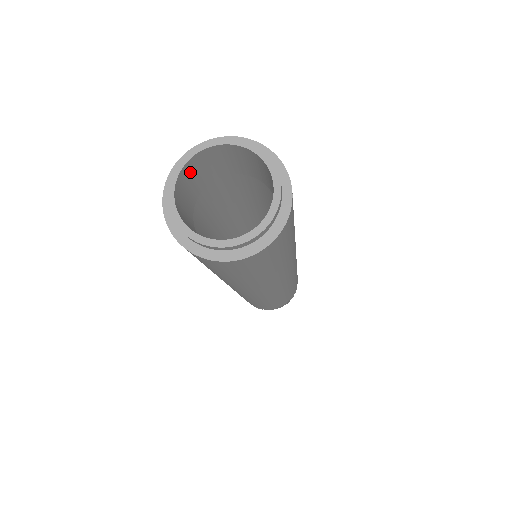
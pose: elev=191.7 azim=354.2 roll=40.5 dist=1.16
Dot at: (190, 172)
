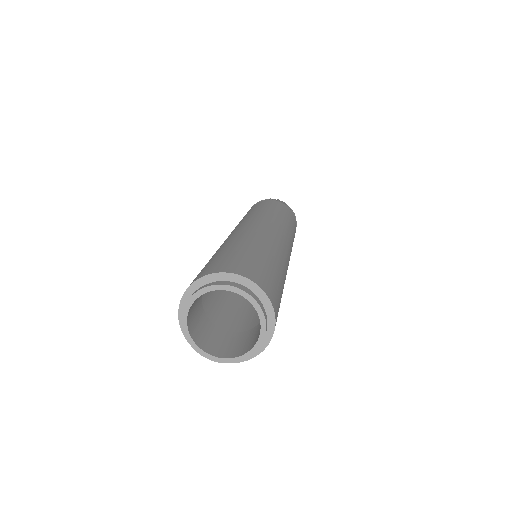
Dot at: (193, 305)
